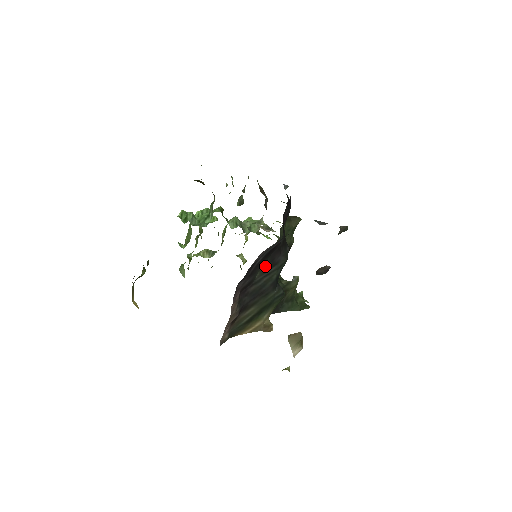
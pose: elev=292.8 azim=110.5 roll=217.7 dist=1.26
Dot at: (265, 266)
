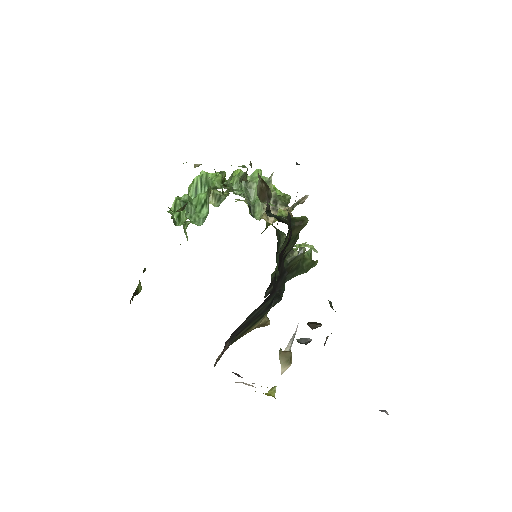
Dot at: (257, 308)
